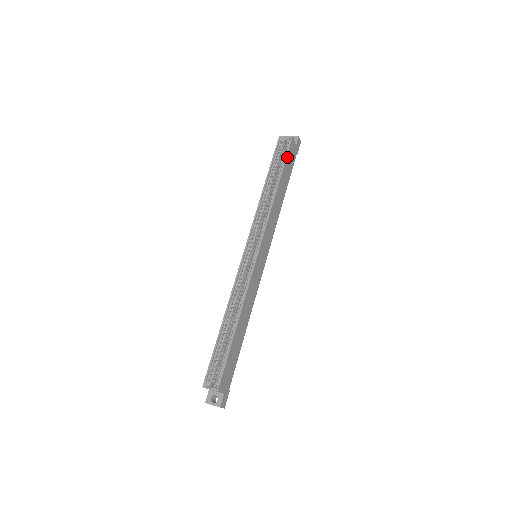
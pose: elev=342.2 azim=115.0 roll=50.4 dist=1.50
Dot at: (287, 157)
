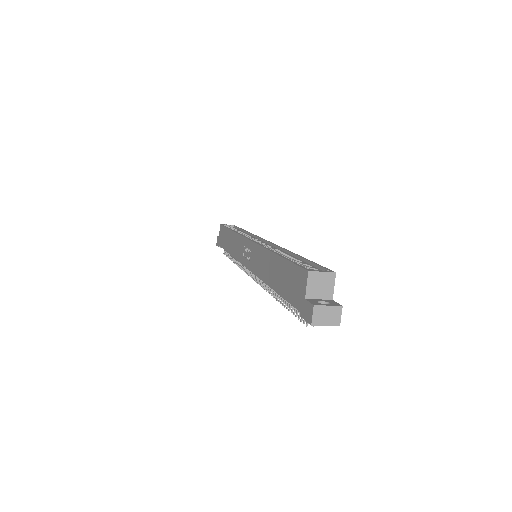
Dot at: occluded
